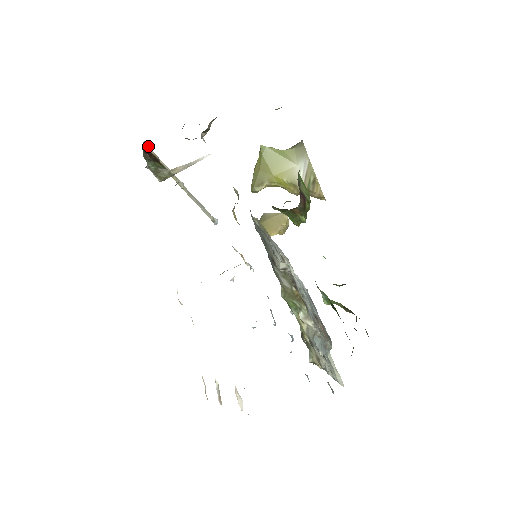
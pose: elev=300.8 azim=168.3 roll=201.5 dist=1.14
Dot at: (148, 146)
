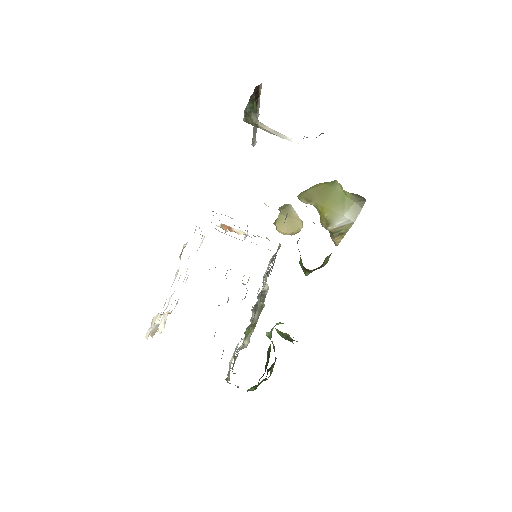
Dot at: occluded
